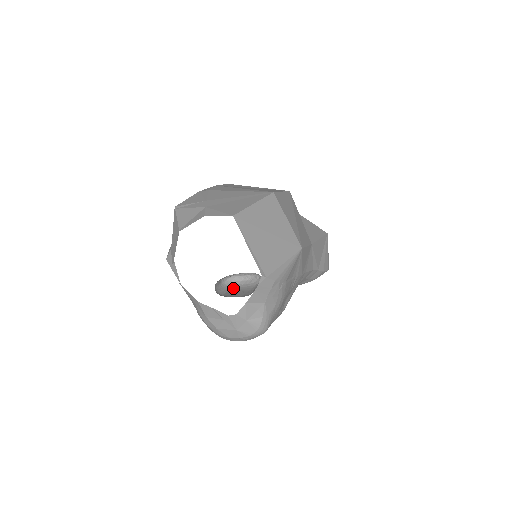
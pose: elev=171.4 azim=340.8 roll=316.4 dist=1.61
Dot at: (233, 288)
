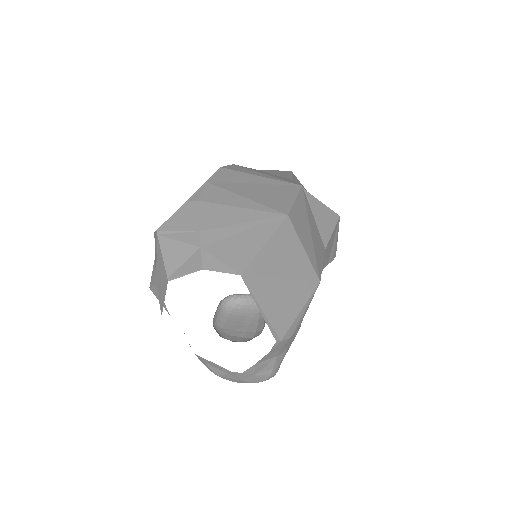
Dot at: (232, 311)
